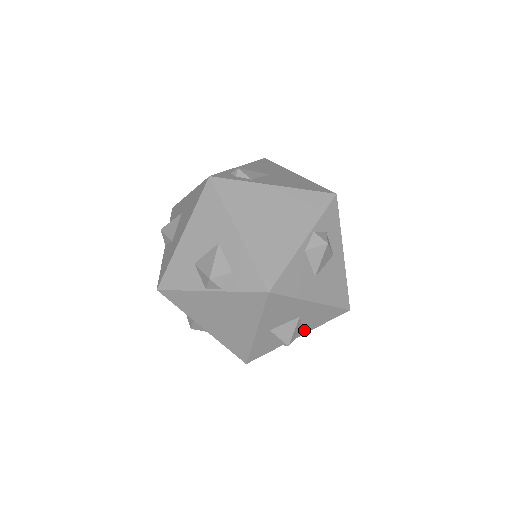
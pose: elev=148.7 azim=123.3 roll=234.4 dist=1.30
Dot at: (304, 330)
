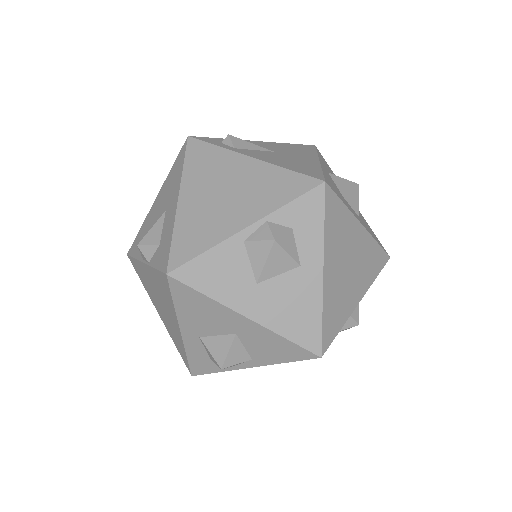
Dot at: (255, 360)
